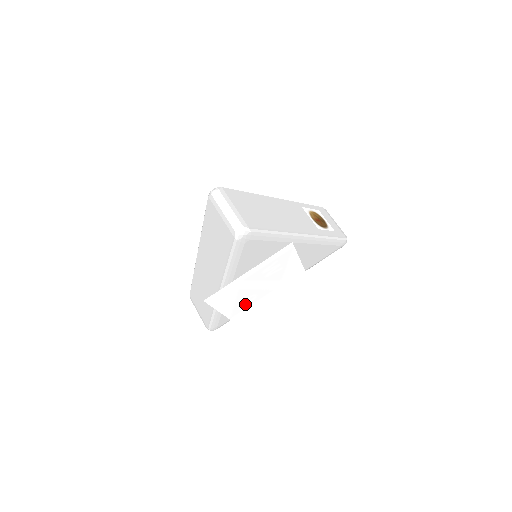
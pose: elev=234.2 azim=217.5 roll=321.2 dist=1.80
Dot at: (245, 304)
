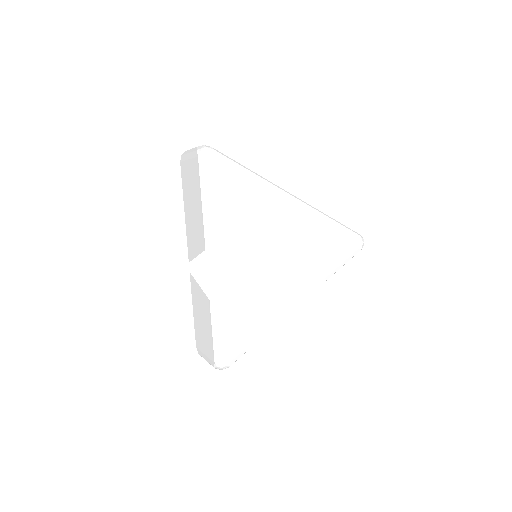
Dot at: (254, 314)
